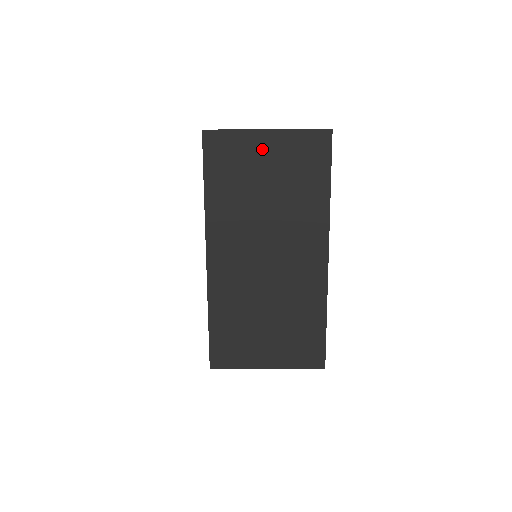
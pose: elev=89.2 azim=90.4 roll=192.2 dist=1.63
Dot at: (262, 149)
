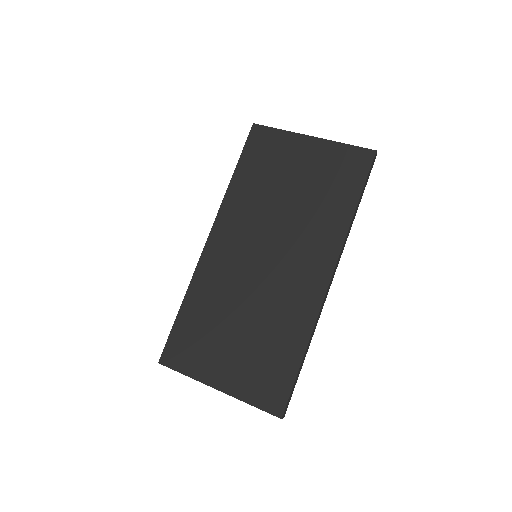
Dot at: (300, 152)
